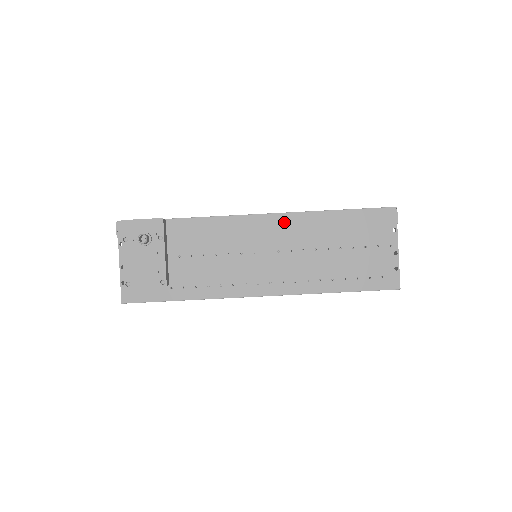
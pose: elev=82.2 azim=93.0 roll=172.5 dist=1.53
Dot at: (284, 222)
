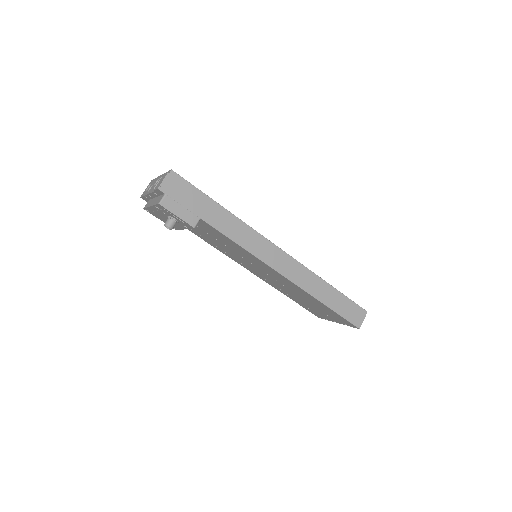
Dot at: (285, 280)
